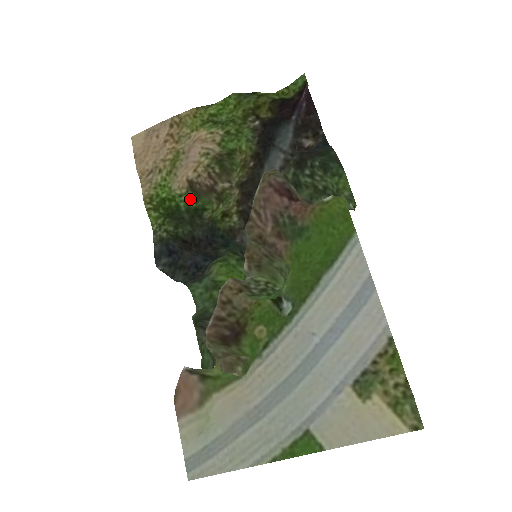
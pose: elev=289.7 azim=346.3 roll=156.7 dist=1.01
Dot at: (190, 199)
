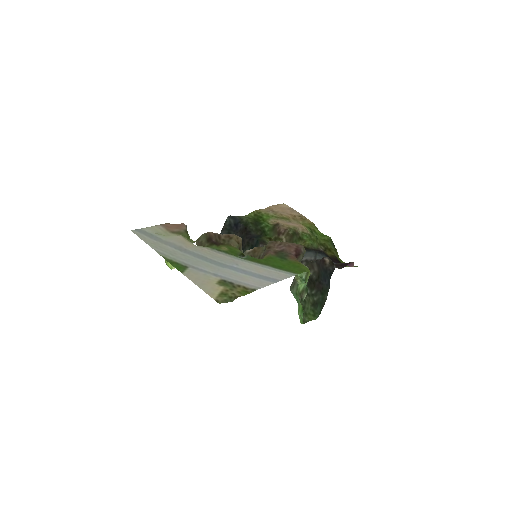
Dot at: (269, 227)
